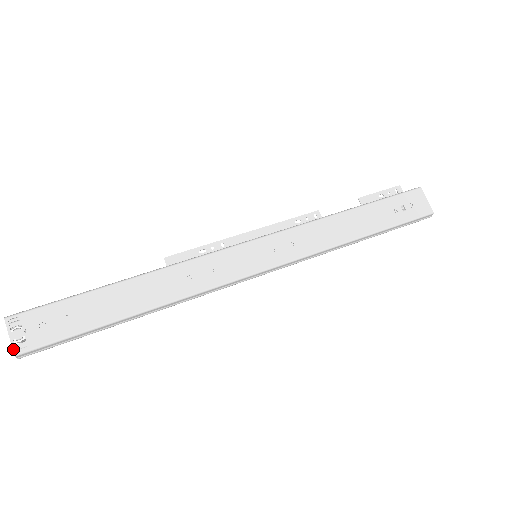
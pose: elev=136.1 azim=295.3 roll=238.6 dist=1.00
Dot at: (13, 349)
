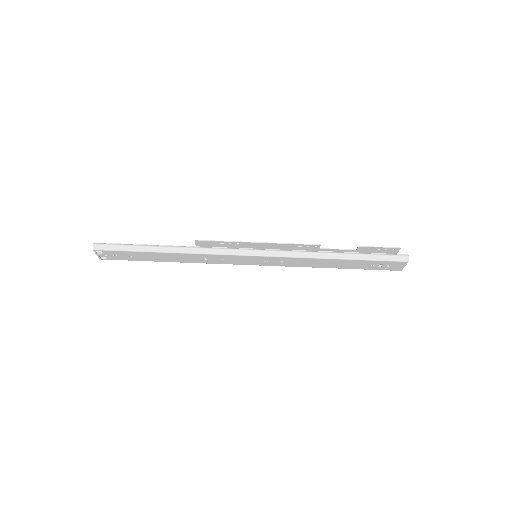
Dot at: (99, 258)
